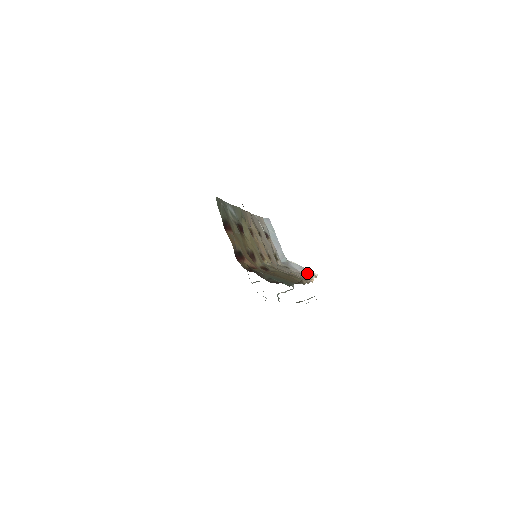
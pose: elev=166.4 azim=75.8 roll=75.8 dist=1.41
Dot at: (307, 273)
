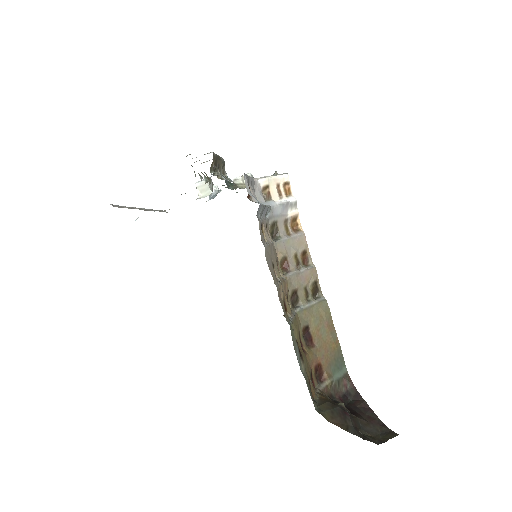
Dot at: (291, 208)
